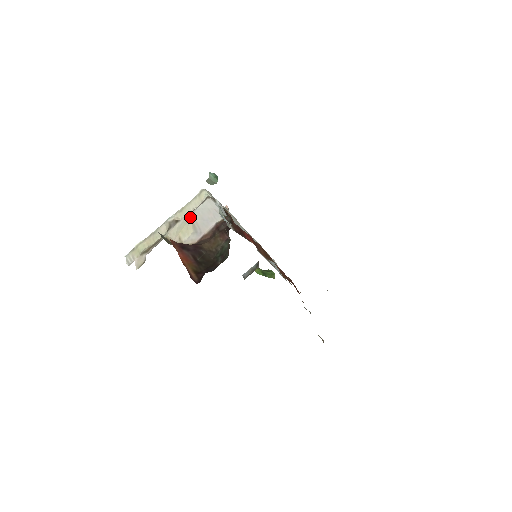
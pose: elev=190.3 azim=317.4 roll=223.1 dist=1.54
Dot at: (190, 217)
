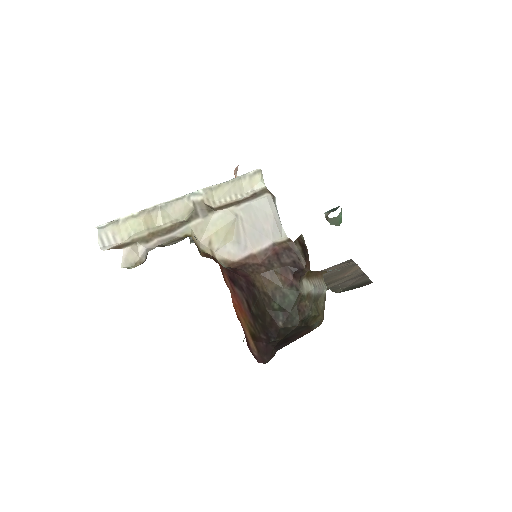
Dot at: (236, 215)
